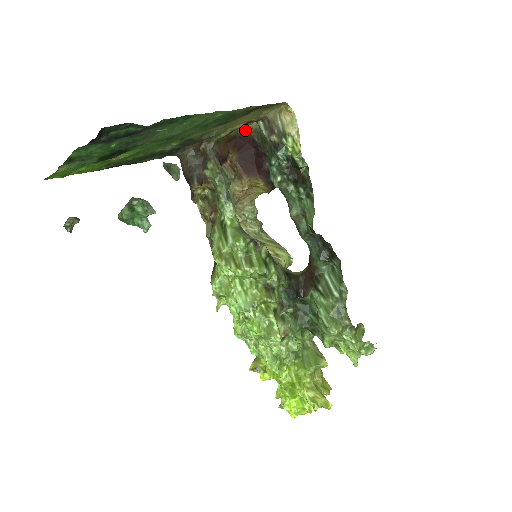
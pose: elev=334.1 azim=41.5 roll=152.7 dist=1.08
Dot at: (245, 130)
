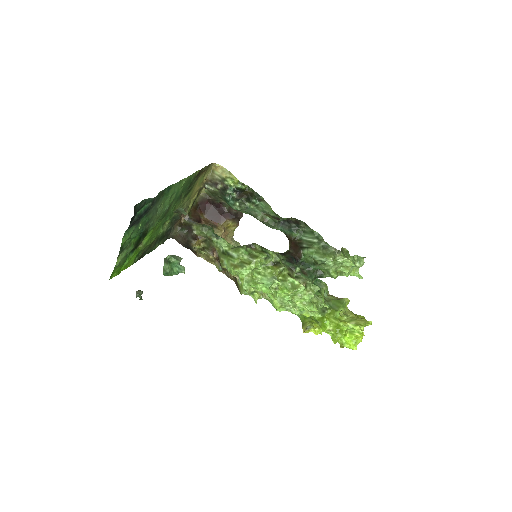
Dot at: (200, 197)
